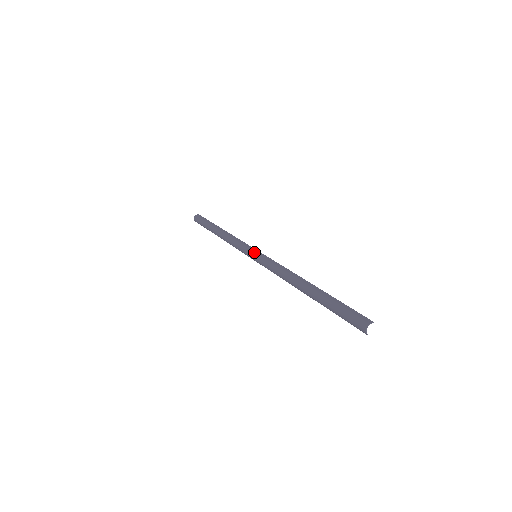
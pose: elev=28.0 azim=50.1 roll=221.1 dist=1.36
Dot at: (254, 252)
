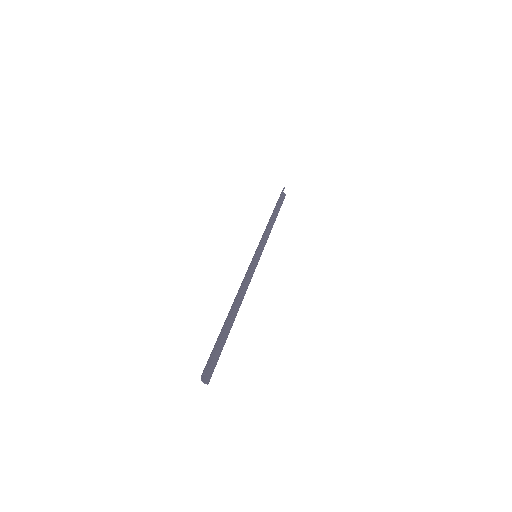
Dot at: (255, 252)
